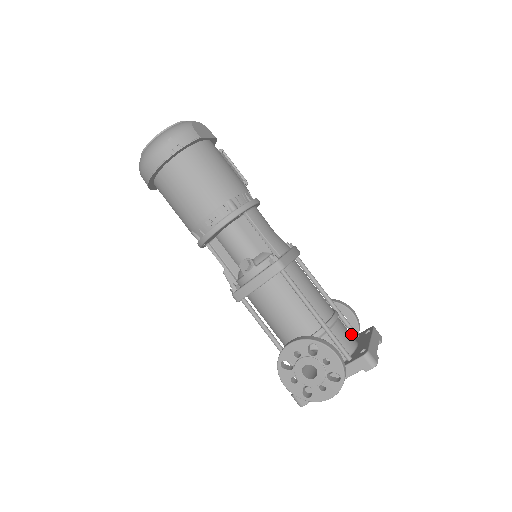
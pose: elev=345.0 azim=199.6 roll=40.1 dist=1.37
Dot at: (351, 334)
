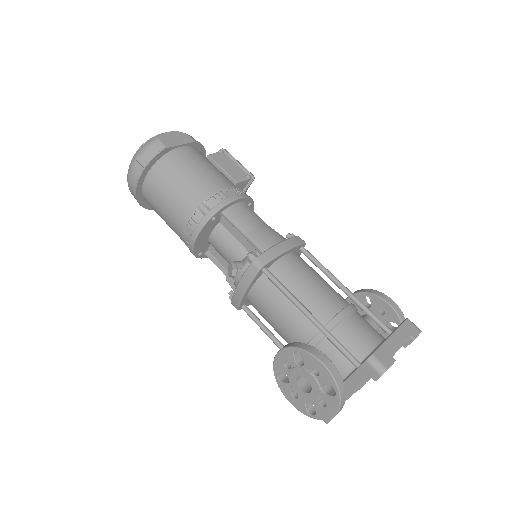
Dot at: occluded
